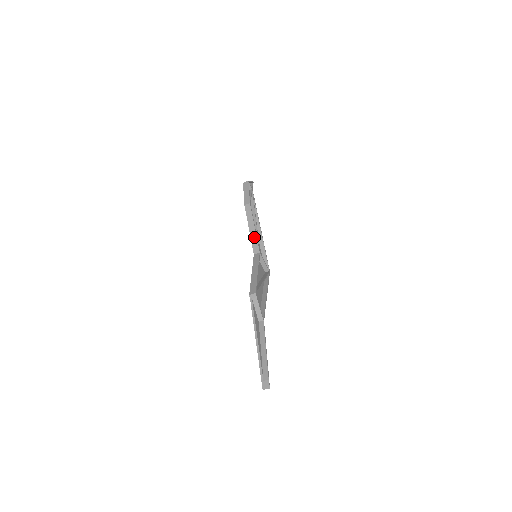
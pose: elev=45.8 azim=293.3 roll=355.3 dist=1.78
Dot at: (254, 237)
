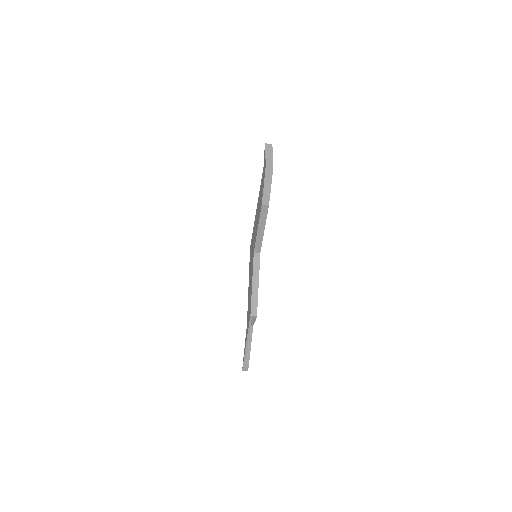
Dot at: (260, 239)
